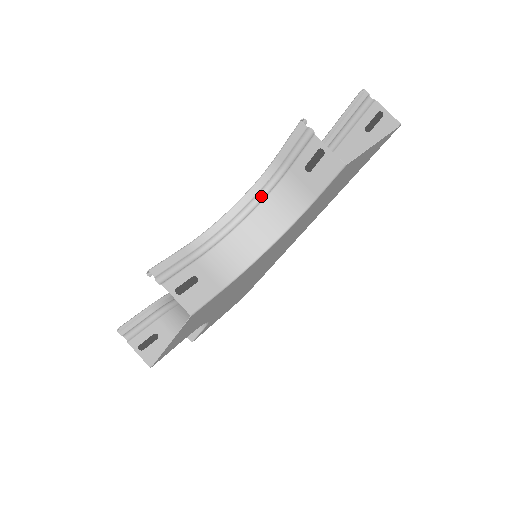
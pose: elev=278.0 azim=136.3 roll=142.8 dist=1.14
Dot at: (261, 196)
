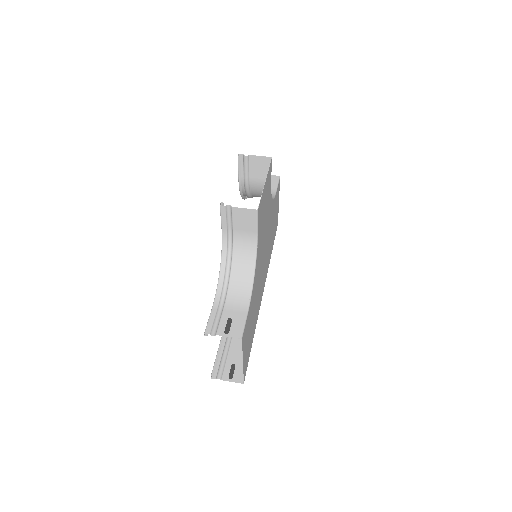
Dot at: occluded
